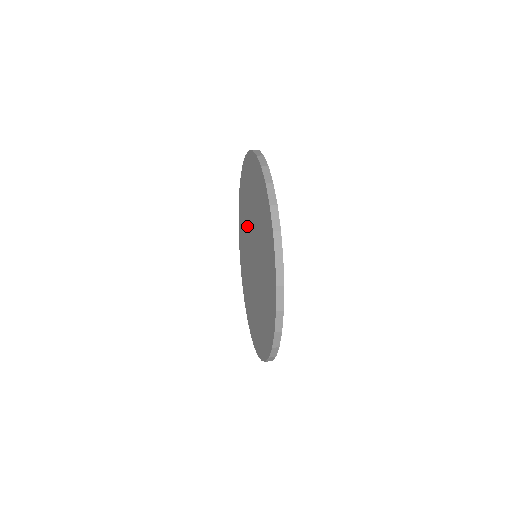
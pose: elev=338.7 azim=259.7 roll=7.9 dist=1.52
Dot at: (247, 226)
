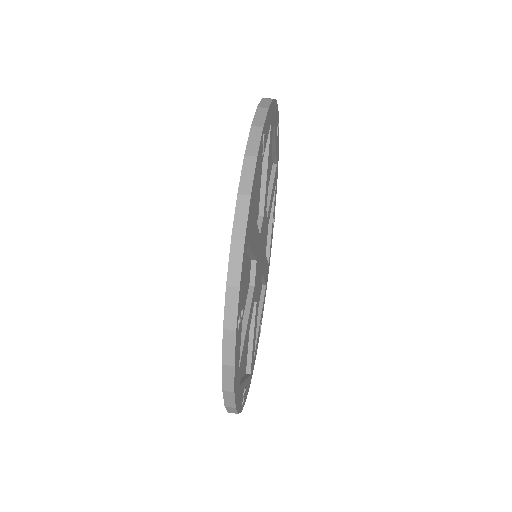
Dot at: occluded
